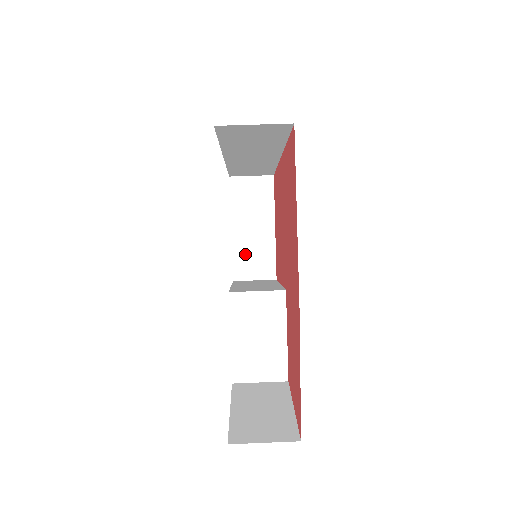
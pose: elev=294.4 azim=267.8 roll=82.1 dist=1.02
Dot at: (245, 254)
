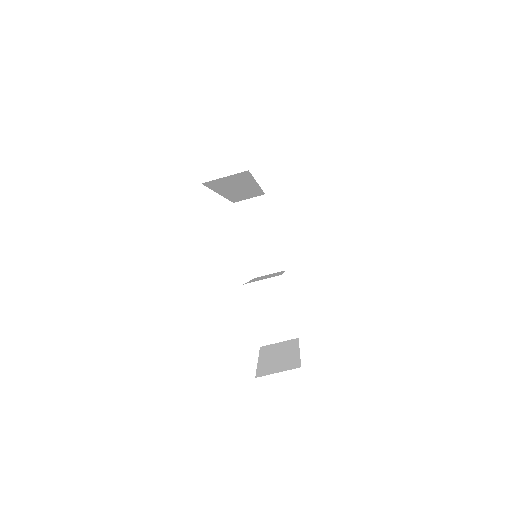
Dot at: (258, 256)
